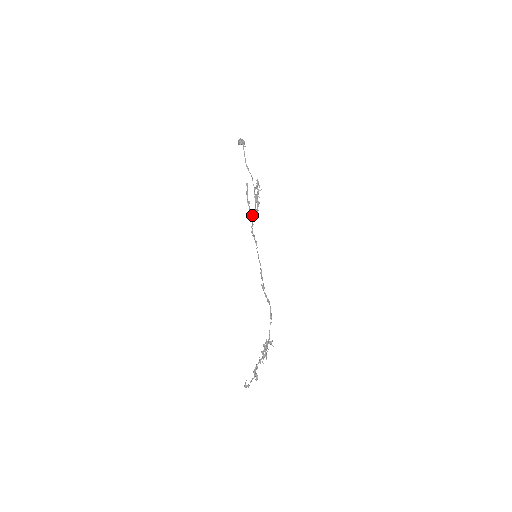
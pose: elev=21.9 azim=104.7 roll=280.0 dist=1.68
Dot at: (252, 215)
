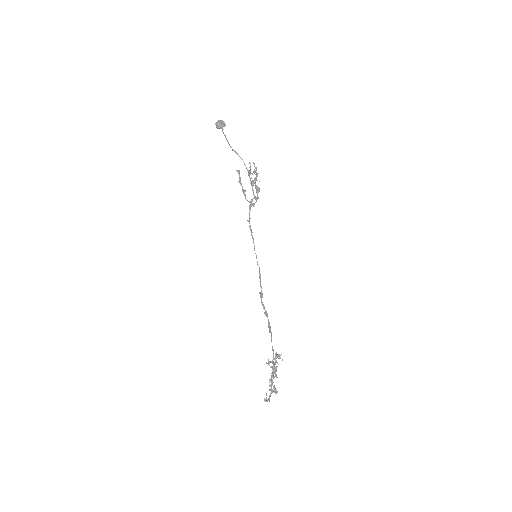
Dot at: (249, 206)
